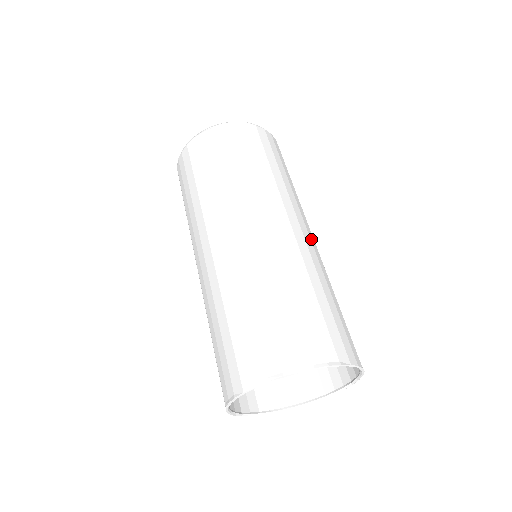
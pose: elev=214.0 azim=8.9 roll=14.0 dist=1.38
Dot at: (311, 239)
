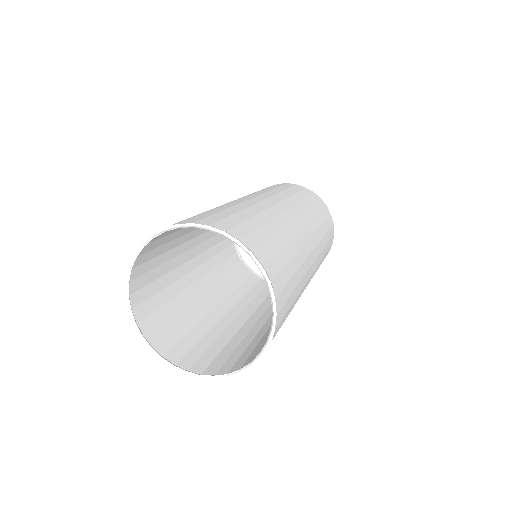
Dot at: (253, 199)
